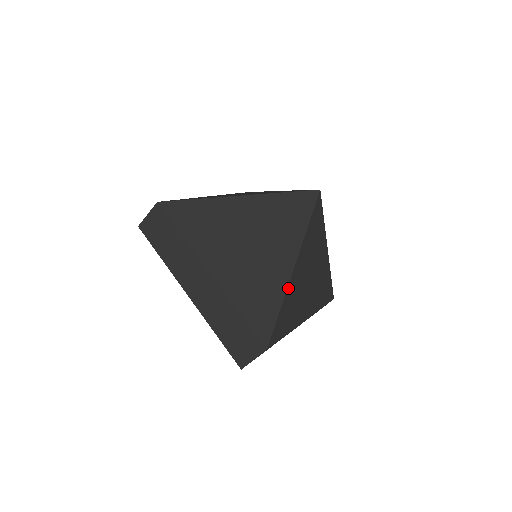
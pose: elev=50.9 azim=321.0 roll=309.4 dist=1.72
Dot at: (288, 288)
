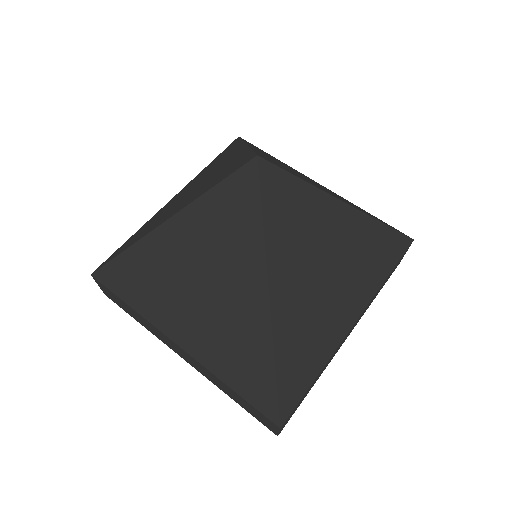
Dot at: (275, 334)
